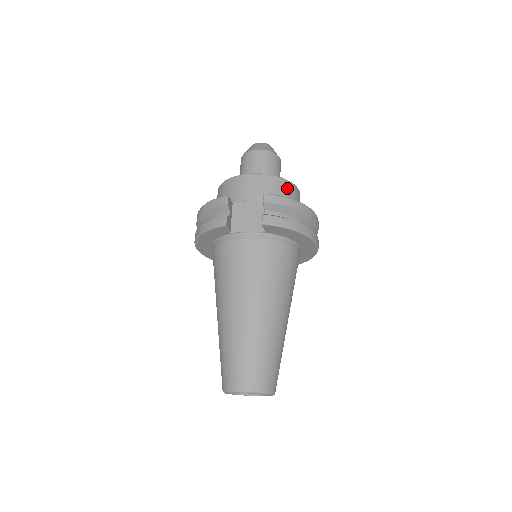
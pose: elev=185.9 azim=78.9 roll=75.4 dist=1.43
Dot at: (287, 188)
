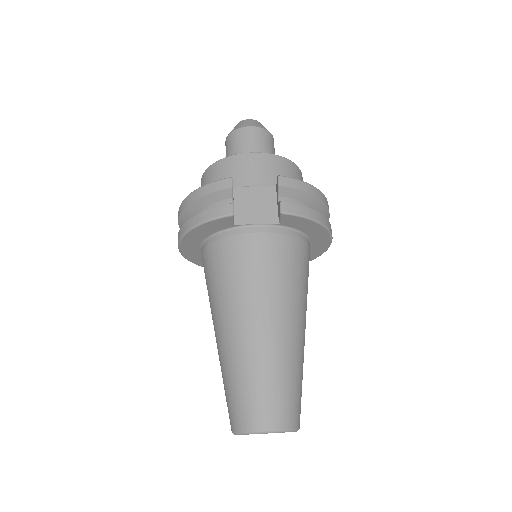
Dot at: (294, 172)
